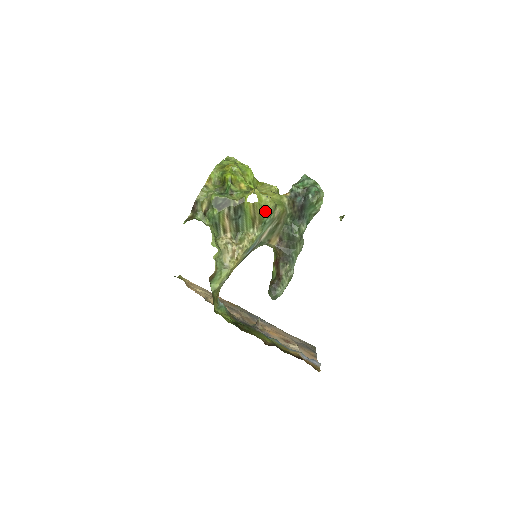
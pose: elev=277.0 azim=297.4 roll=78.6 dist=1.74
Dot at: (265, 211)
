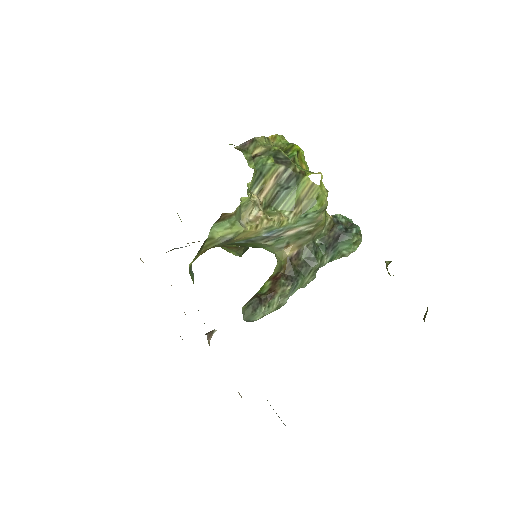
Dot at: (318, 201)
